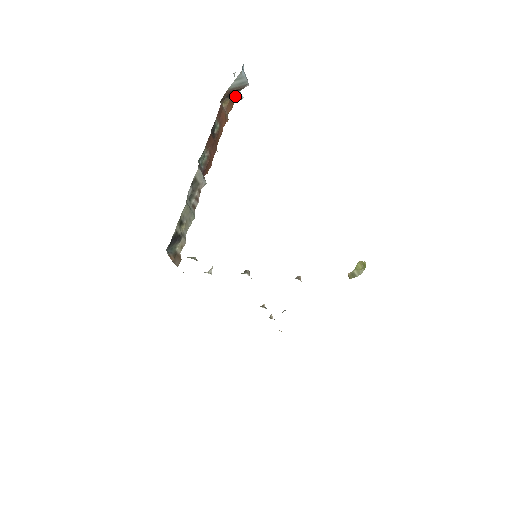
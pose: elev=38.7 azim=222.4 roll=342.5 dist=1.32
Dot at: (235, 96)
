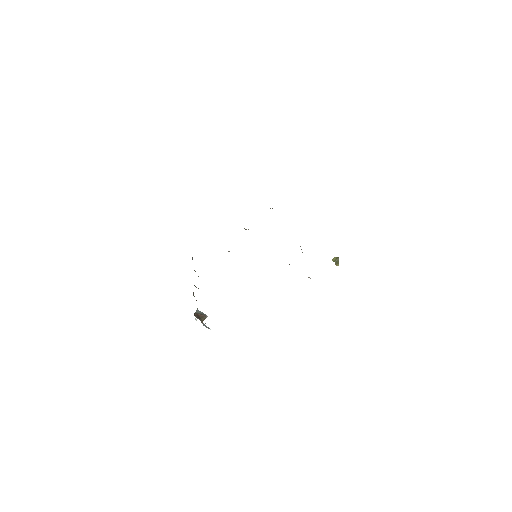
Dot at: occluded
